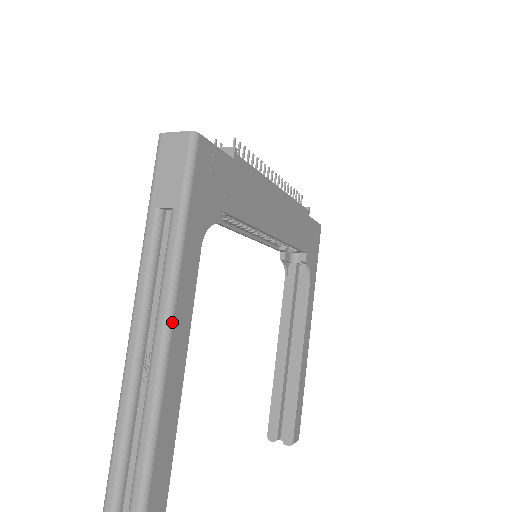
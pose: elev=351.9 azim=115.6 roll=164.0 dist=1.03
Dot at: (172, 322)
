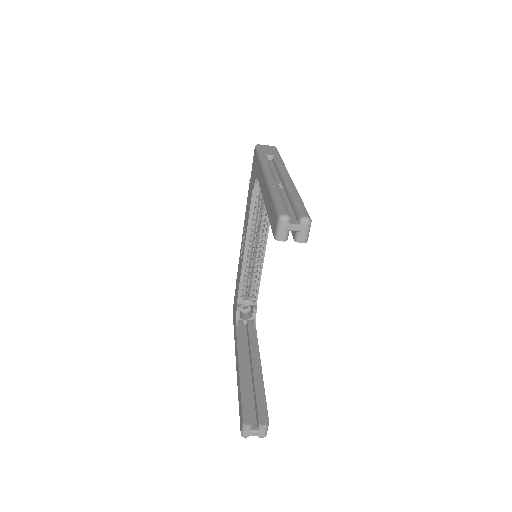
Dot at: occluded
